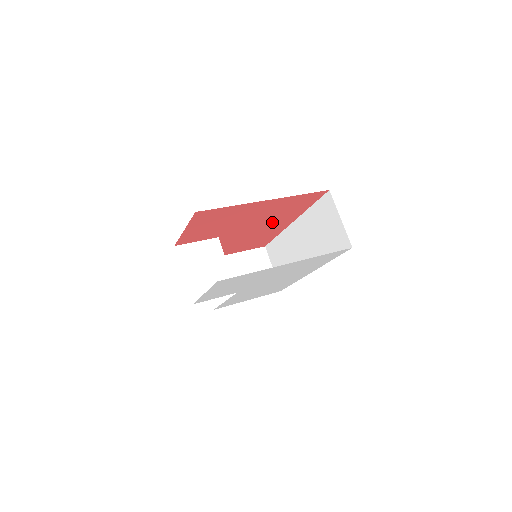
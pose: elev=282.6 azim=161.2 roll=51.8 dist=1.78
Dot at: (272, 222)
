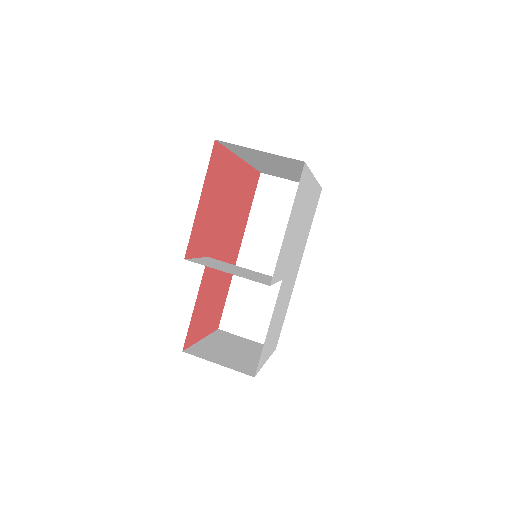
Dot at: (232, 239)
